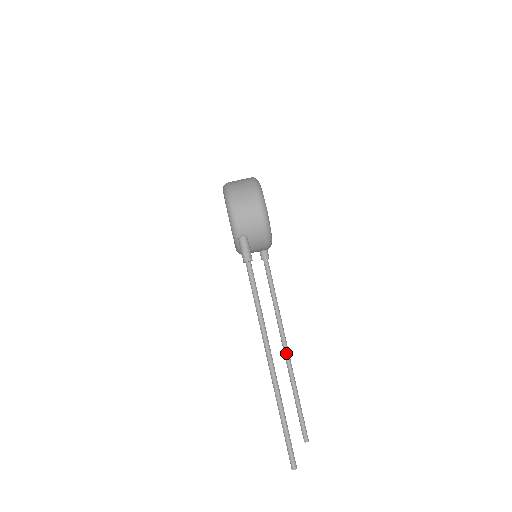
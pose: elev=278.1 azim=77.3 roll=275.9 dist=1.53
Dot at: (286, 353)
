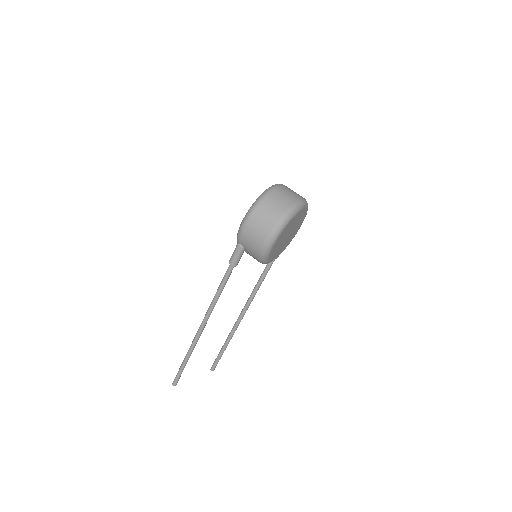
Dot at: (238, 321)
